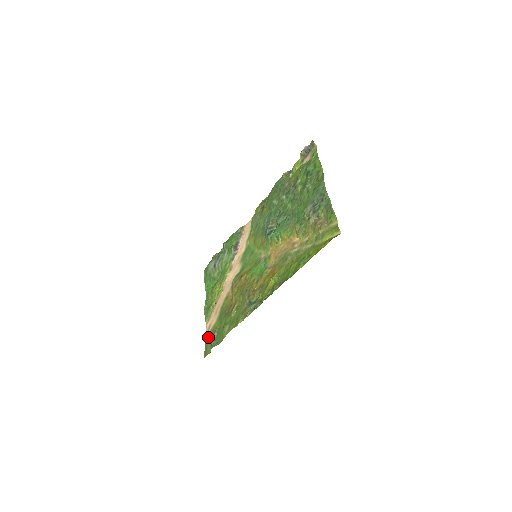
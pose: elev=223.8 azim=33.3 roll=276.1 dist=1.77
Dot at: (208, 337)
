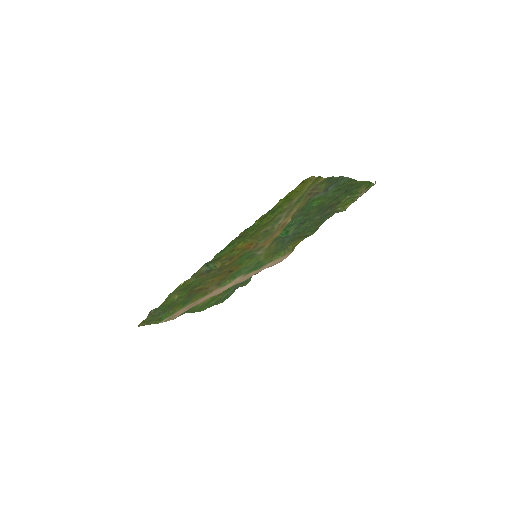
Dot at: (162, 319)
